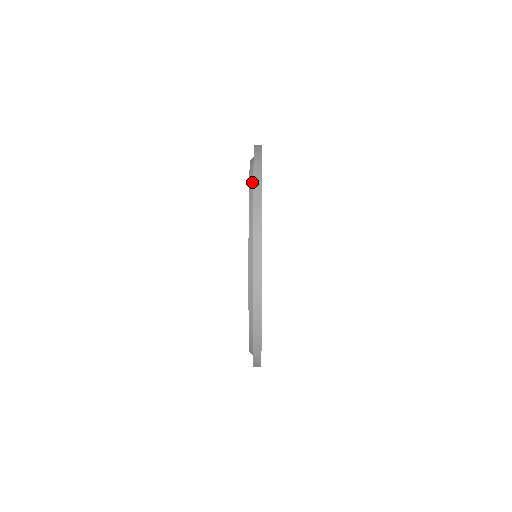
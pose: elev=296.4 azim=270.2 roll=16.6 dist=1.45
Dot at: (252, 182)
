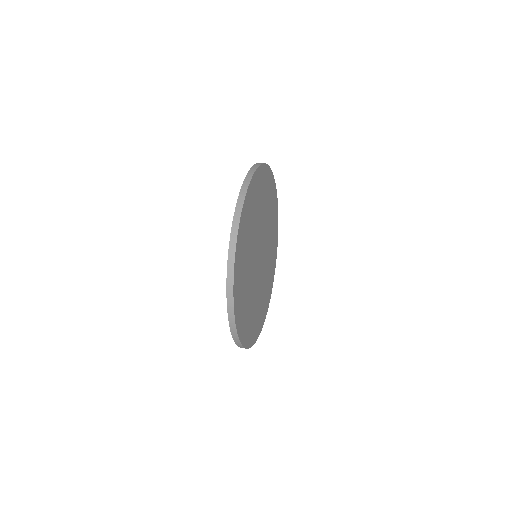
Dot at: occluded
